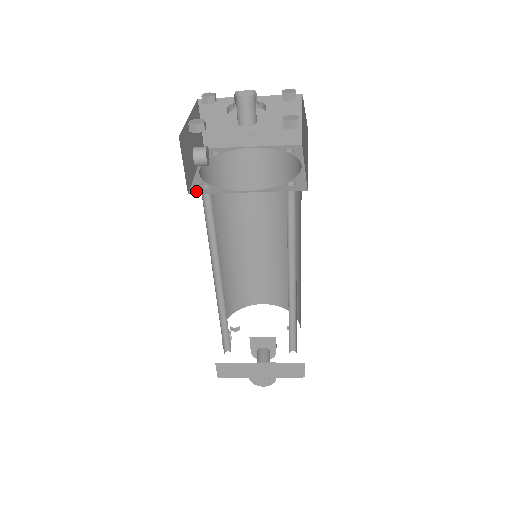
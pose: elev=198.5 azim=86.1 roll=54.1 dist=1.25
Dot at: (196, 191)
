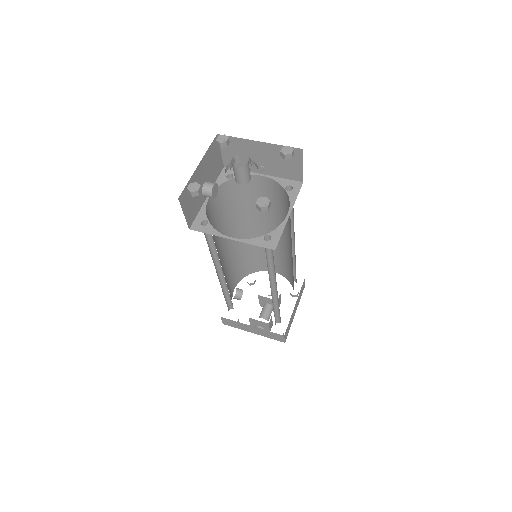
Dot at: (196, 227)
